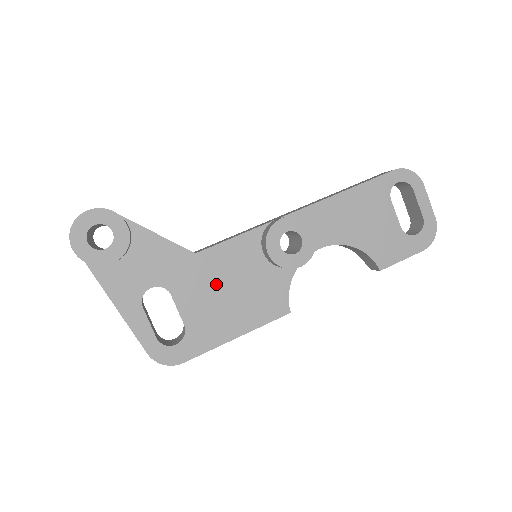
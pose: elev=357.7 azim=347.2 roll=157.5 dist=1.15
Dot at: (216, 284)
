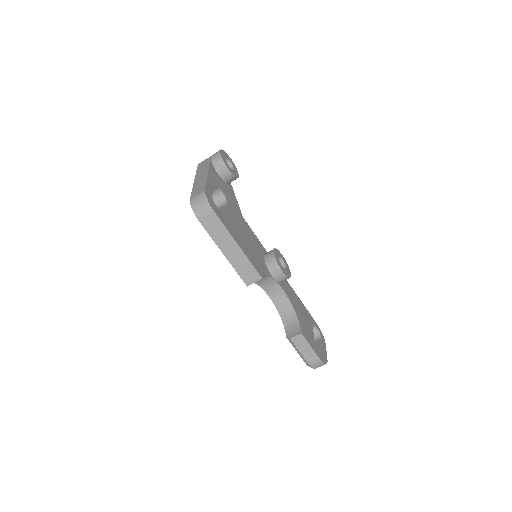
Dot at: (243, 229)
